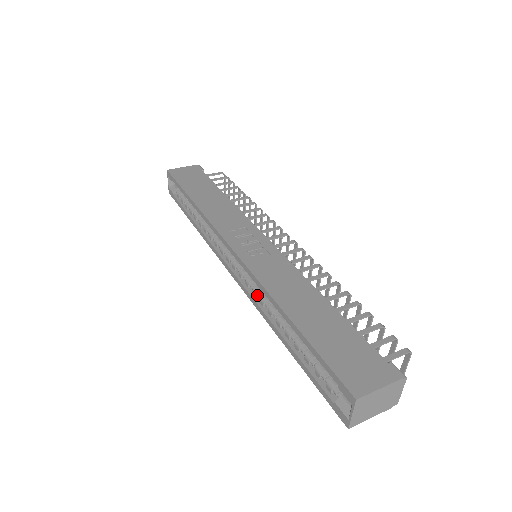
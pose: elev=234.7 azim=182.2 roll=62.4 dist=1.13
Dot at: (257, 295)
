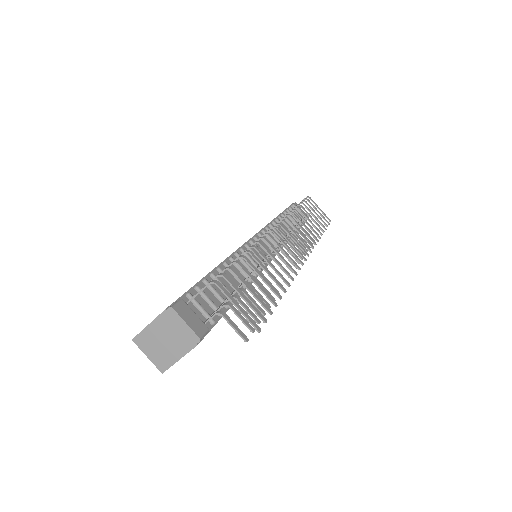
Dot at: occluded
